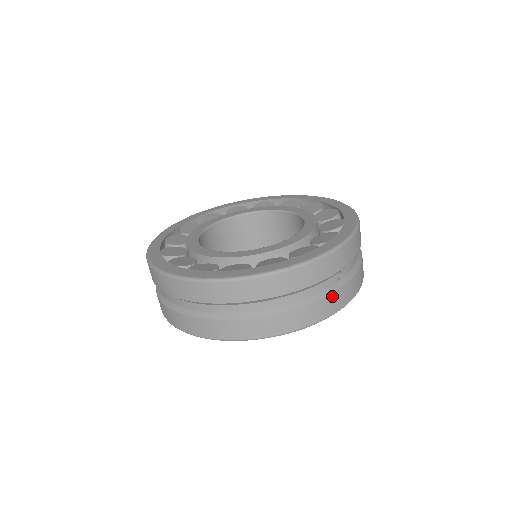
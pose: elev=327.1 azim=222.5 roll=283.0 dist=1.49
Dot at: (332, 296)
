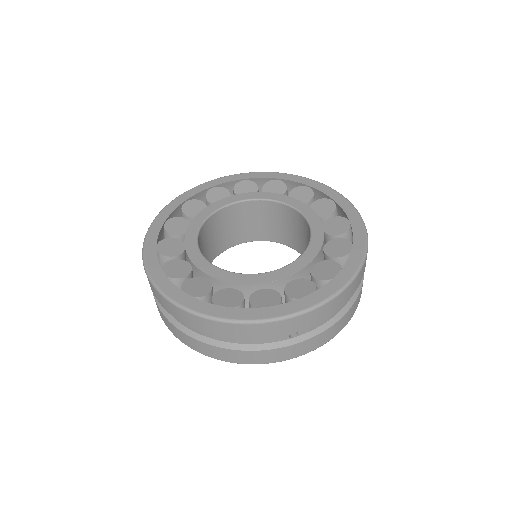
Dot at: (276, 350)
